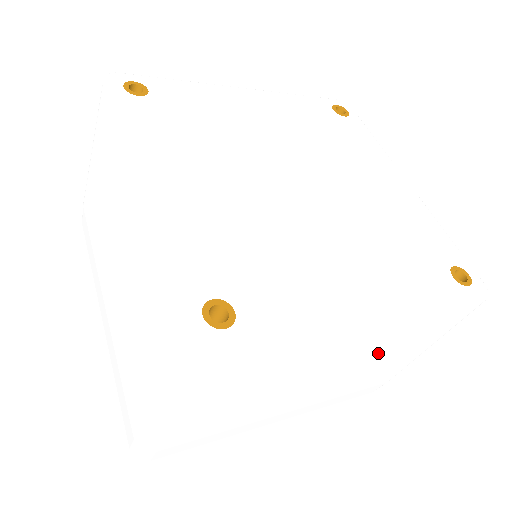
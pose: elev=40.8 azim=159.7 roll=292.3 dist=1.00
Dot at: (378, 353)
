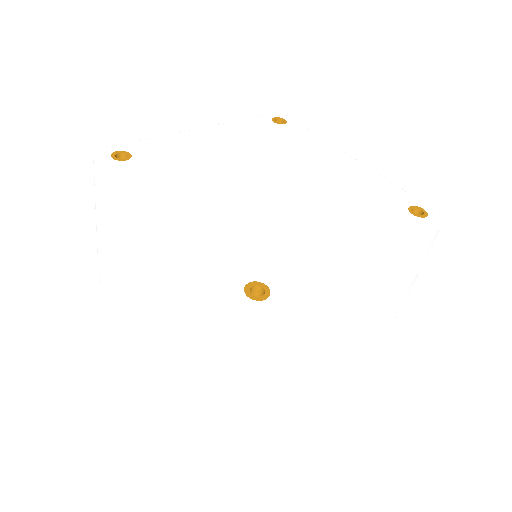
Dot at: (379, 292)
